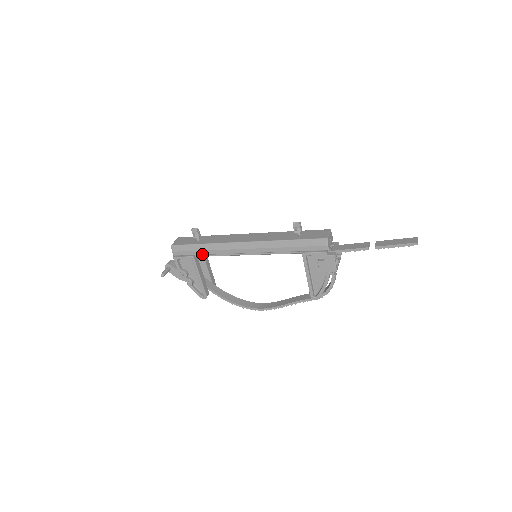
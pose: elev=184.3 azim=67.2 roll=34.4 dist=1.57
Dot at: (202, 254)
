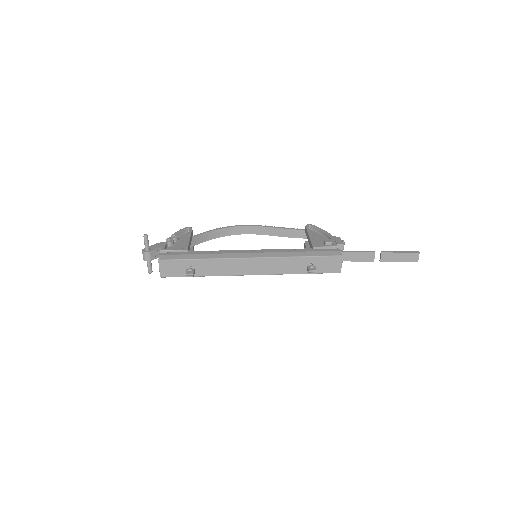
Dot at: occluded
